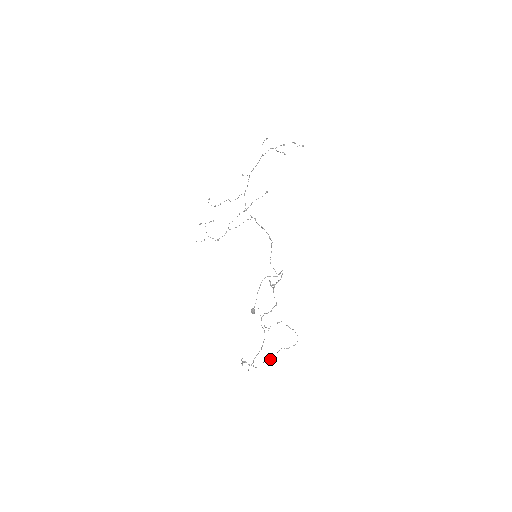
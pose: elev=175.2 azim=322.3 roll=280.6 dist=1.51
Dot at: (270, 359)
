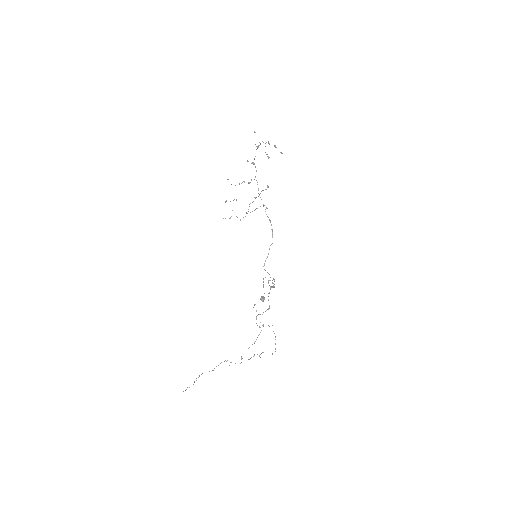
Dot at: occluded
